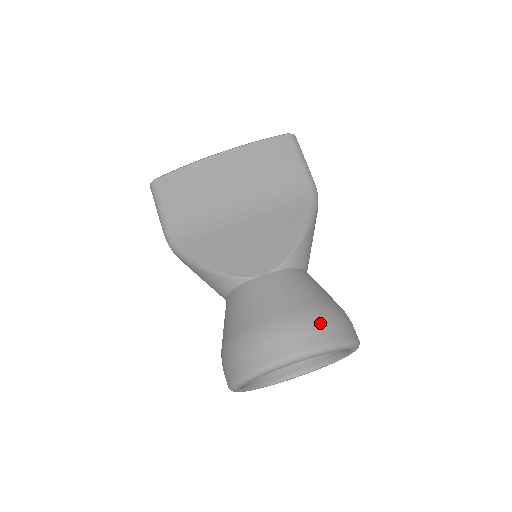
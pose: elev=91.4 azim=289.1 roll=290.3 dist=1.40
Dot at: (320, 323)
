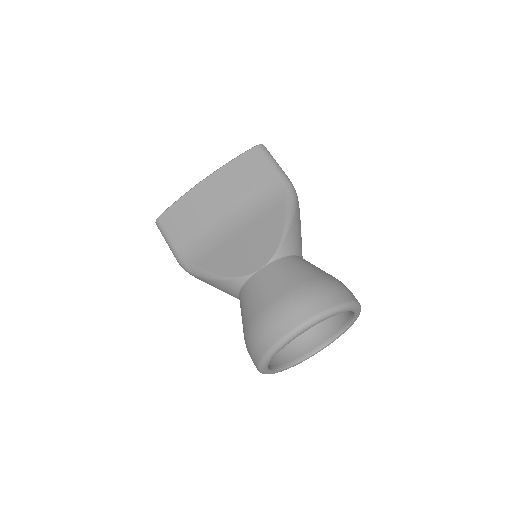
Dot at: (314, 295)
